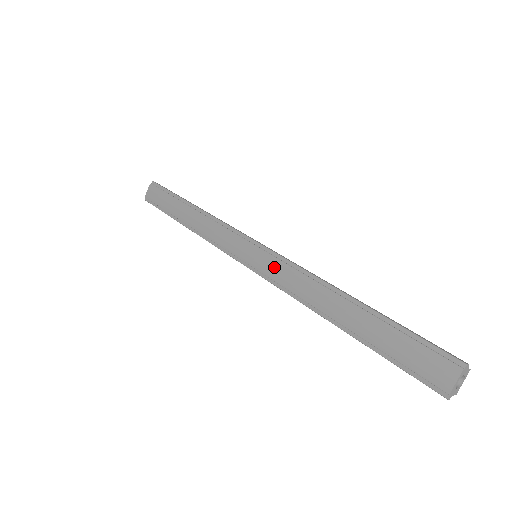
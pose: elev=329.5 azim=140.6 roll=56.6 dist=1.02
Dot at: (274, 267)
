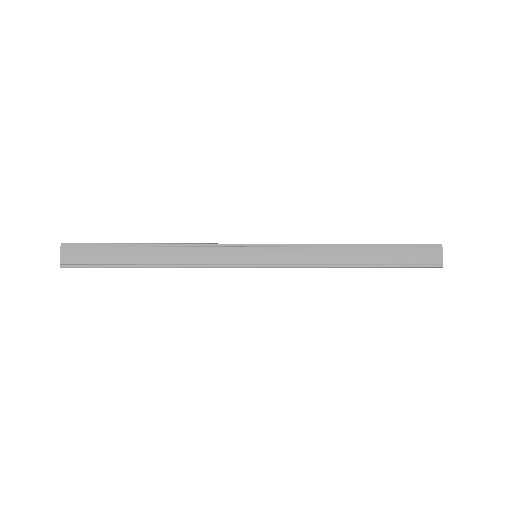
Dot at: (286, 254)
